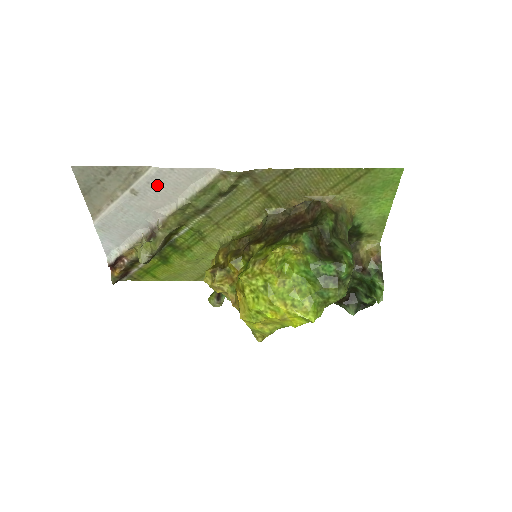
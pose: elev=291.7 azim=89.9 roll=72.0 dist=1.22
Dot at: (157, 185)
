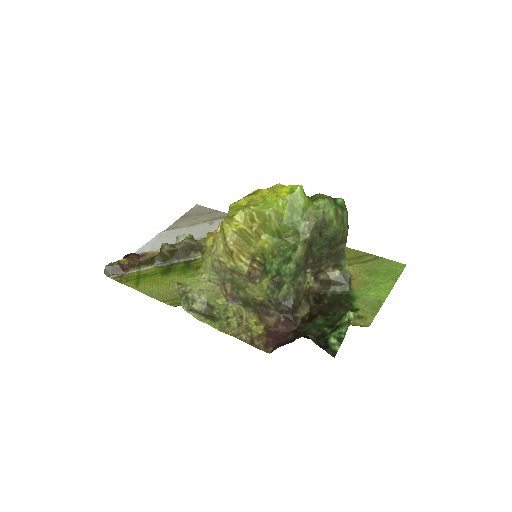
Dot at: occluded
